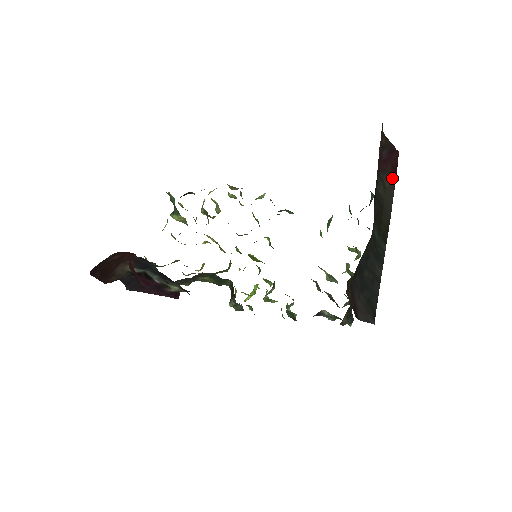
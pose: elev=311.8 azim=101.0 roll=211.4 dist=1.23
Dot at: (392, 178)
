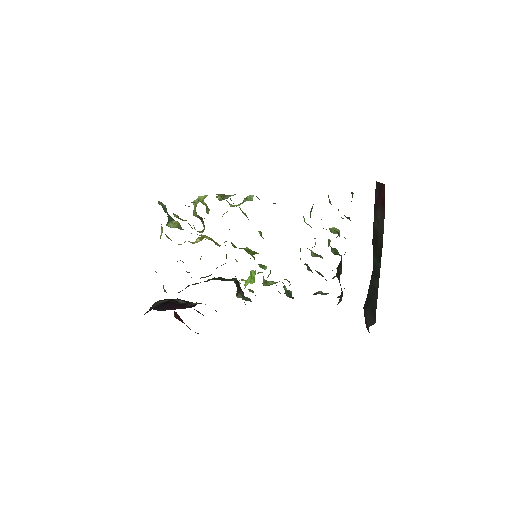
Dot at: (382, 210)
